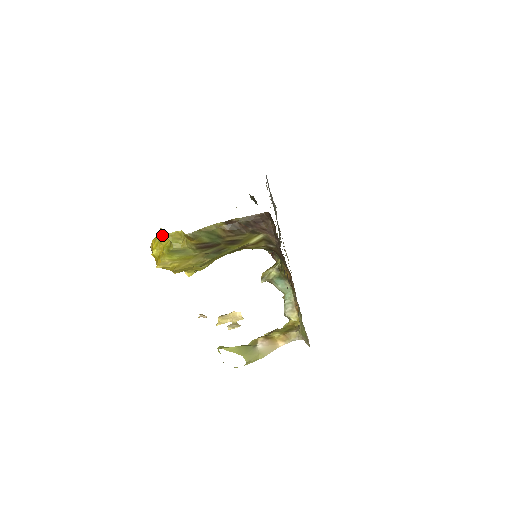
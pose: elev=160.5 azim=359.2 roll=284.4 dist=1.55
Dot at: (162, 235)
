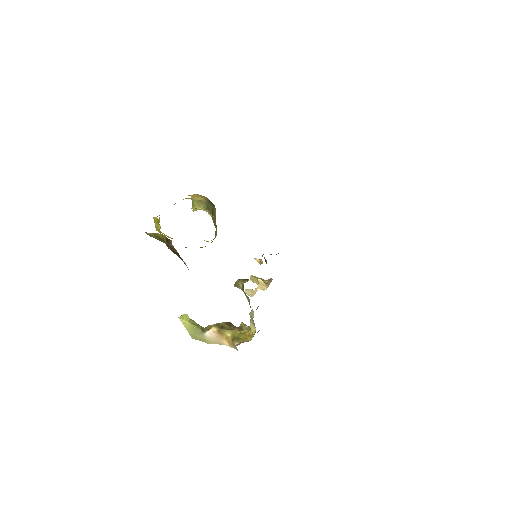
Dot at: occluded
